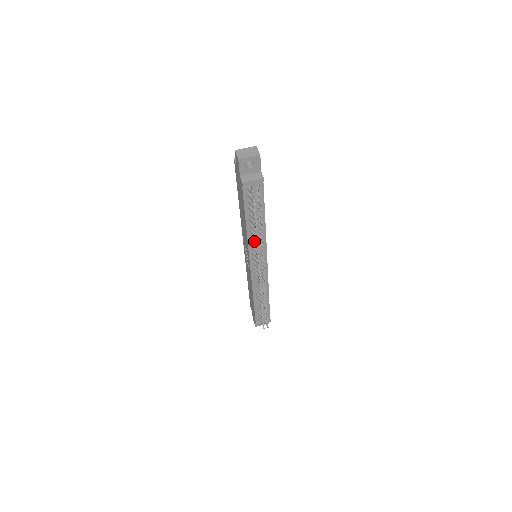
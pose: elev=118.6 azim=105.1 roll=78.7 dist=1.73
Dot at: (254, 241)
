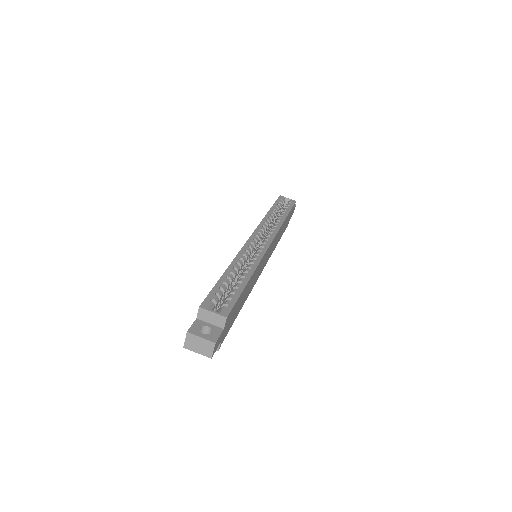
Dot at: occluded
